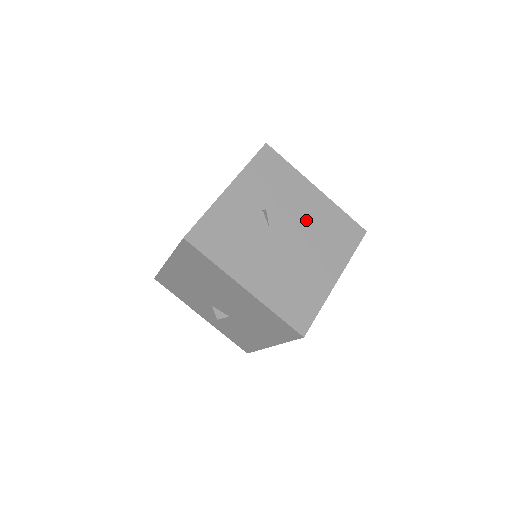
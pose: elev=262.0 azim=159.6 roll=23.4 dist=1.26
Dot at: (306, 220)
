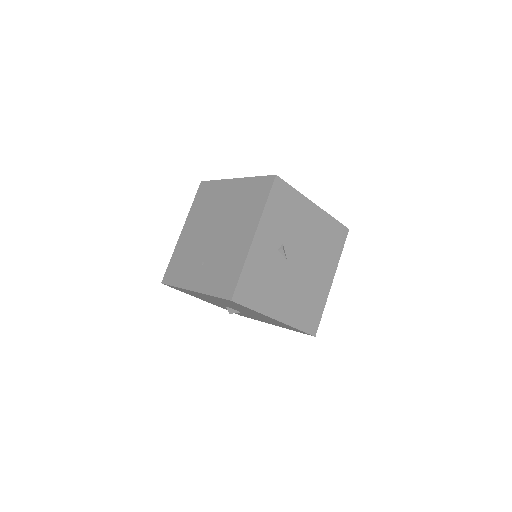
Dot at: (310, 240)
